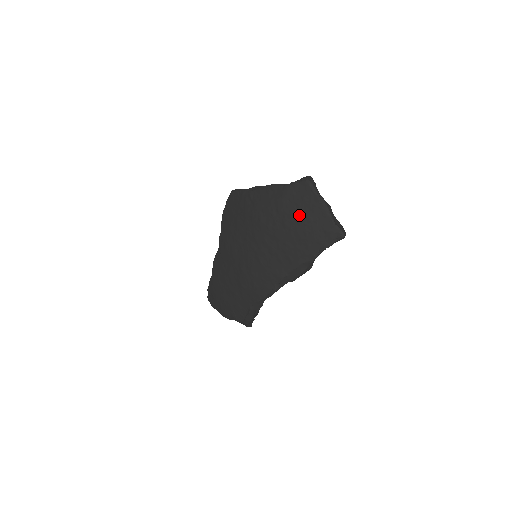
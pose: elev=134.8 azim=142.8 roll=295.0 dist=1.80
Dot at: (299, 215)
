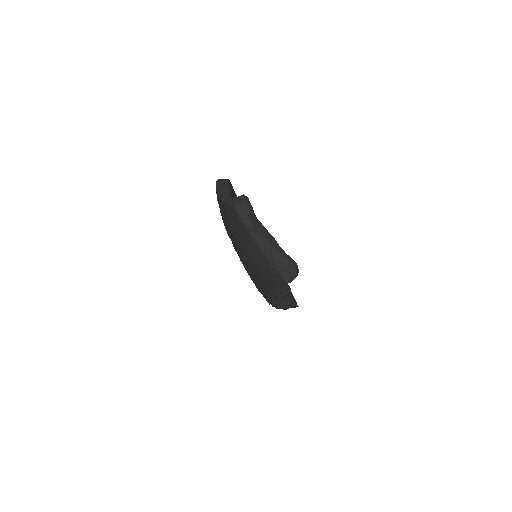
Dot at: (243, 245)
